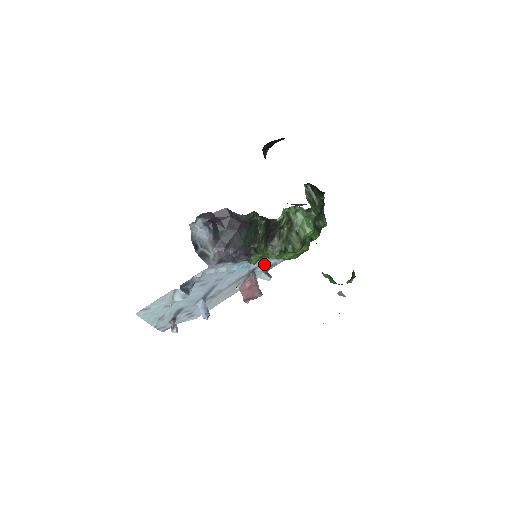
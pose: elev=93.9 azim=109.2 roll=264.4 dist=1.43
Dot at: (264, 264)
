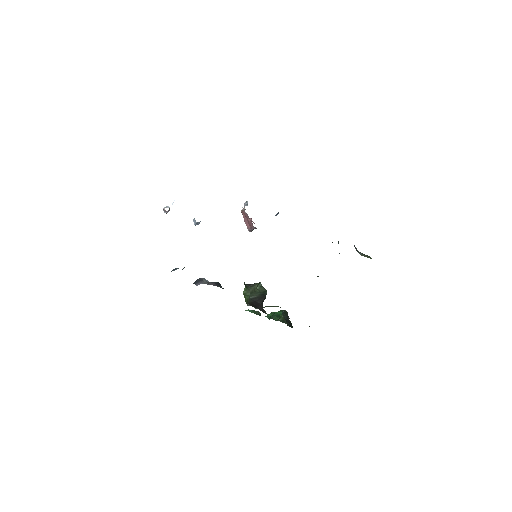
Dot at: occluded
